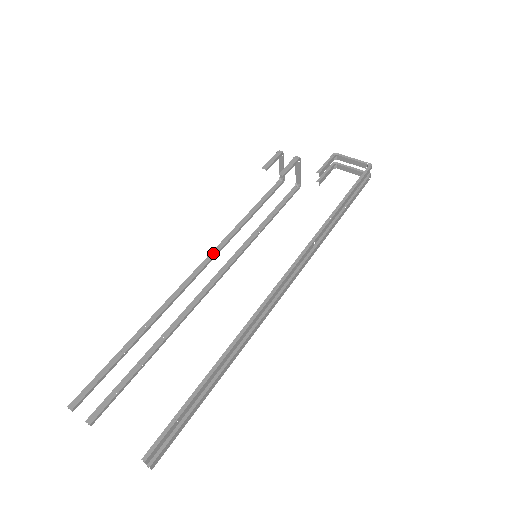
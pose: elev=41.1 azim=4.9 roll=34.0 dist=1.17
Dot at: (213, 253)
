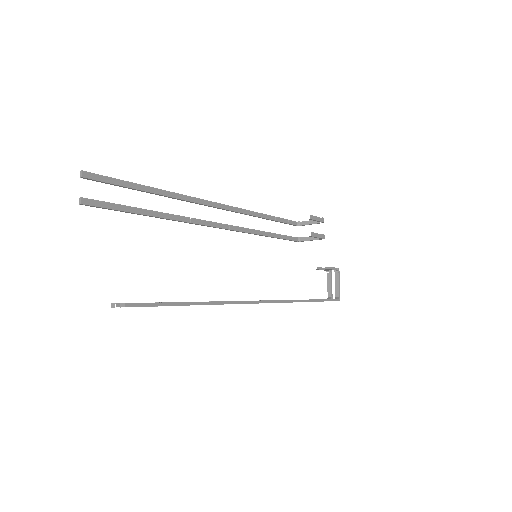
Dot at: (236, 209)
